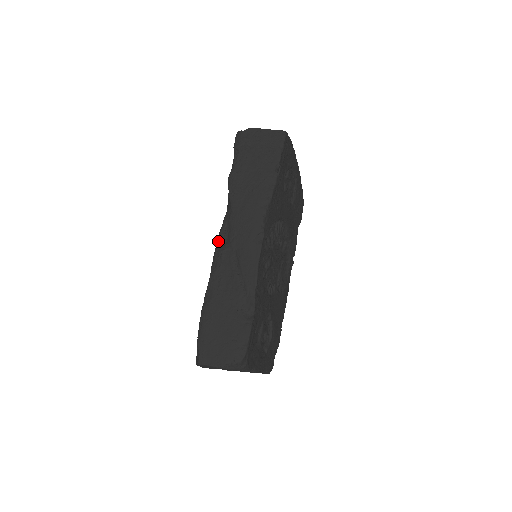
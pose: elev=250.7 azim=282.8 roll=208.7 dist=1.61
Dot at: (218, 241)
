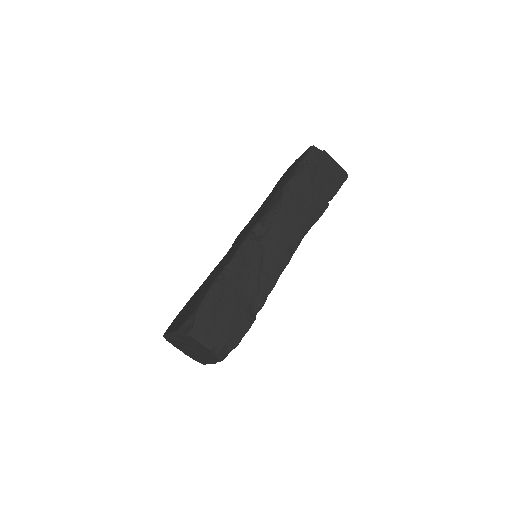
Dot at: (253, 229)
